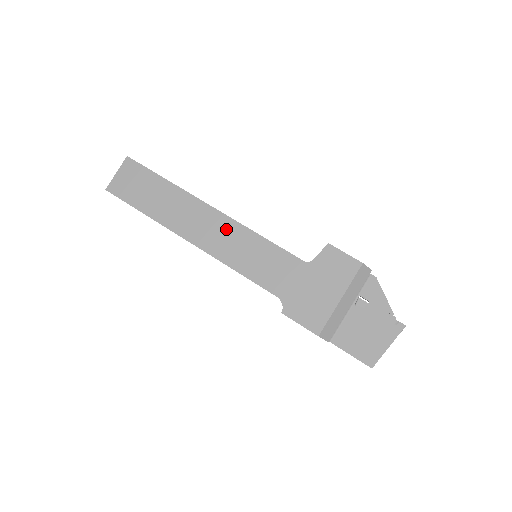
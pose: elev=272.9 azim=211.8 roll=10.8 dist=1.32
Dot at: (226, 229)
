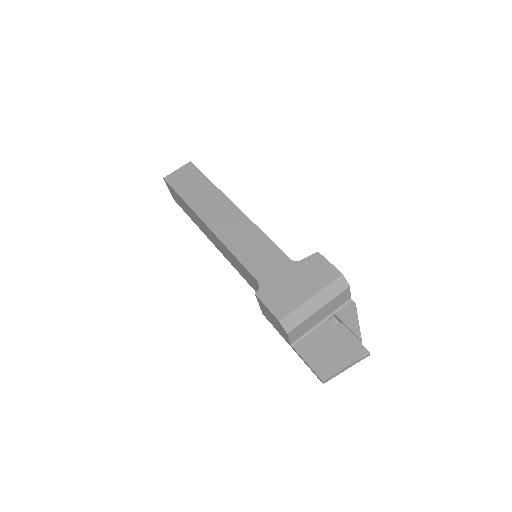
Dot at: (239, 222)
